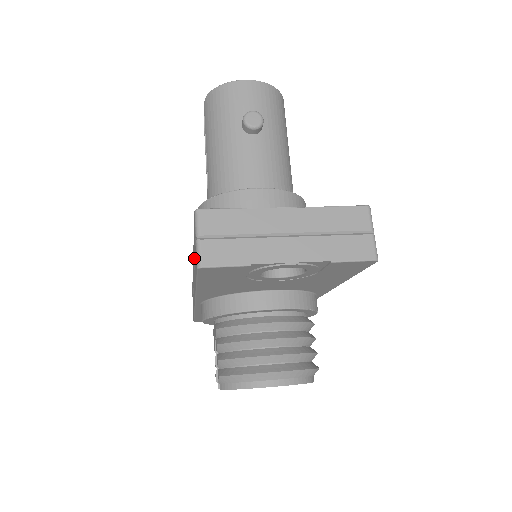
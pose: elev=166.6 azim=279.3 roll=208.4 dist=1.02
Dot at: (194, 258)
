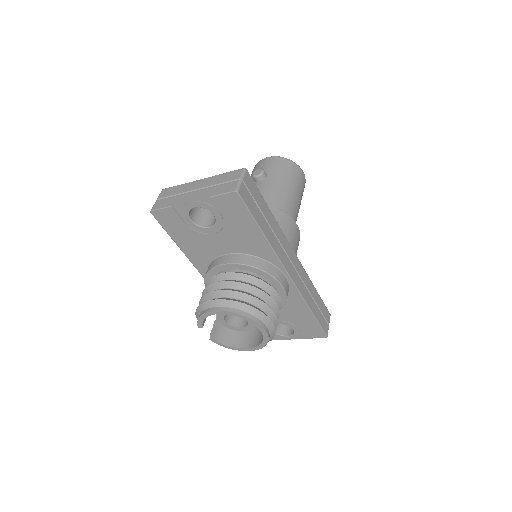
Dot at: occluded
